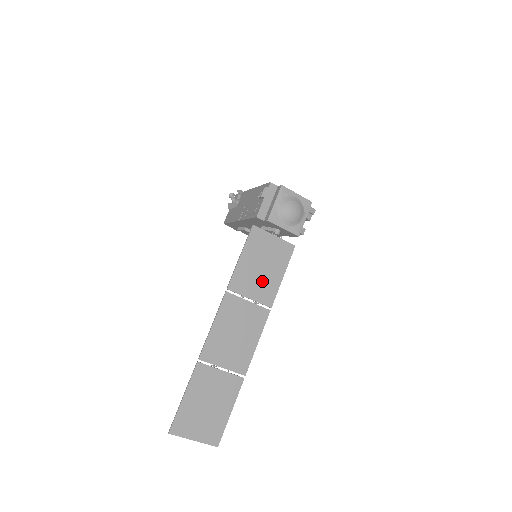
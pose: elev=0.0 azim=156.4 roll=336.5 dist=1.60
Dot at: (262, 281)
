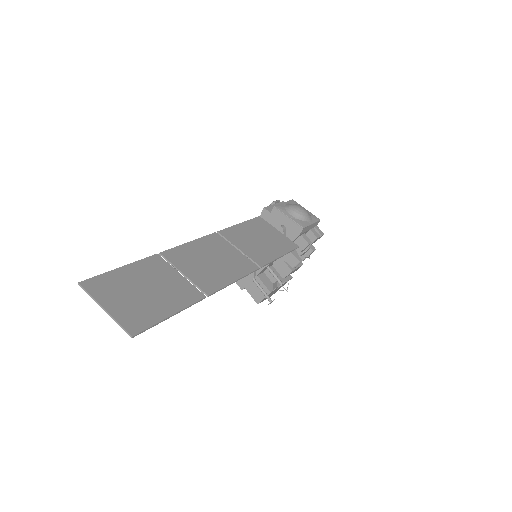
Dot at: (257, 247)
